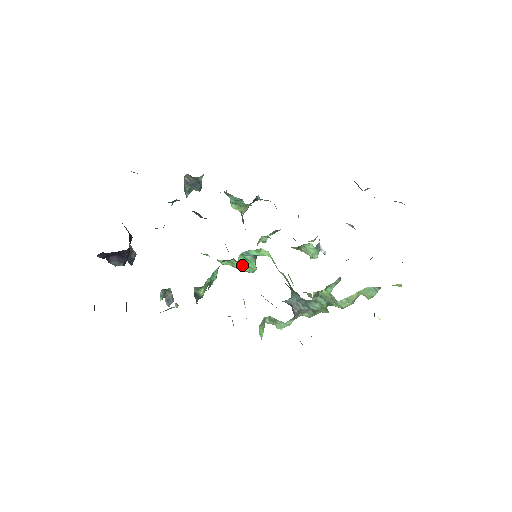
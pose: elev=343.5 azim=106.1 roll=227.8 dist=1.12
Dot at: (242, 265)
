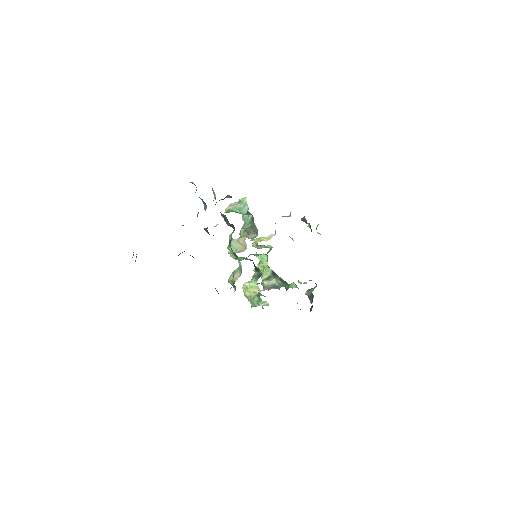
Dot at: (242, 258)
